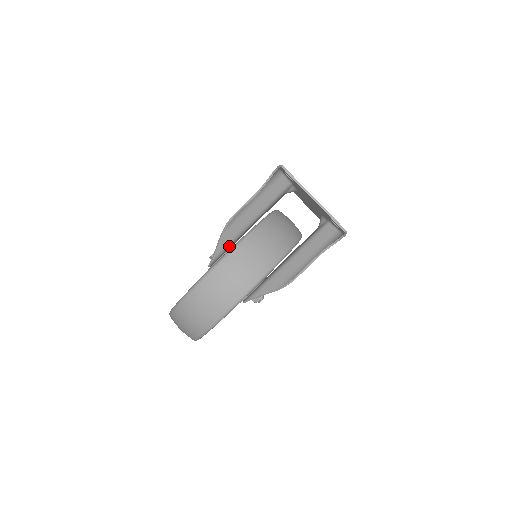
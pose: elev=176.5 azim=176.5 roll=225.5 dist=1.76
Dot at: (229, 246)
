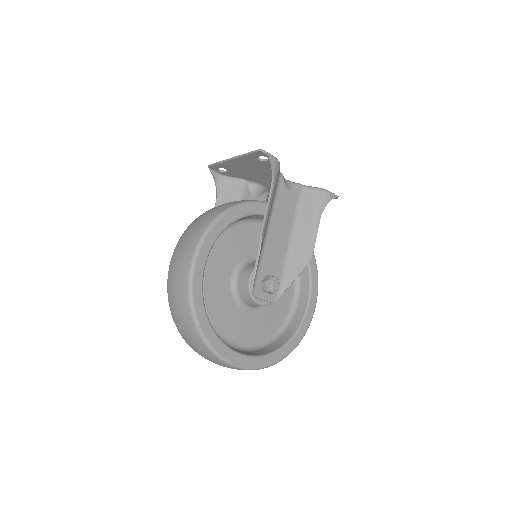
Dot at: occluded
